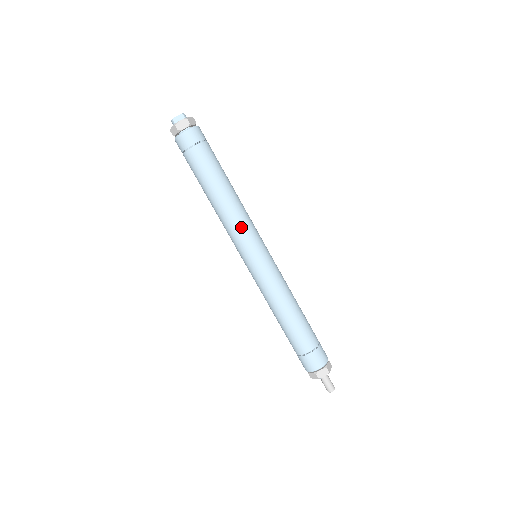
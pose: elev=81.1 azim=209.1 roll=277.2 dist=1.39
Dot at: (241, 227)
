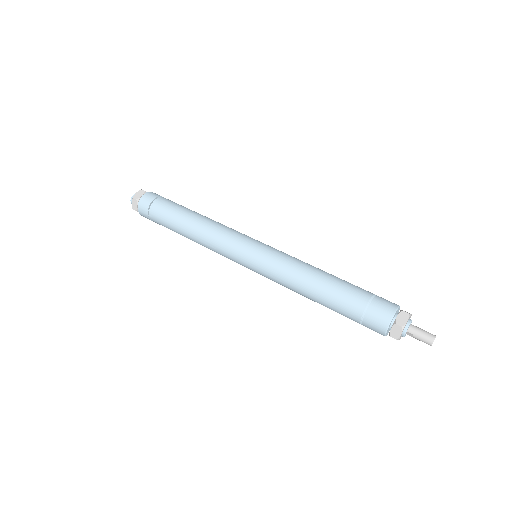
Dot at: (224, 233)
